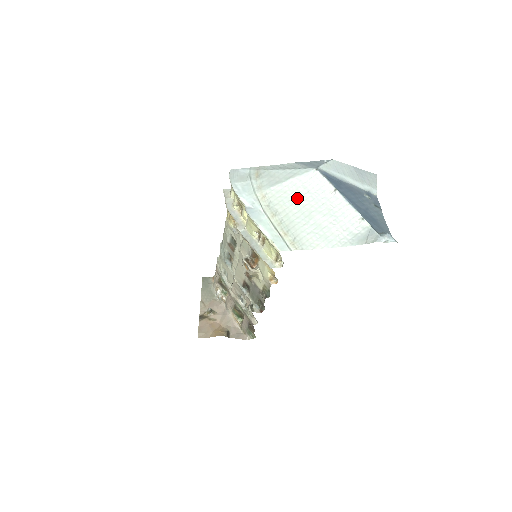
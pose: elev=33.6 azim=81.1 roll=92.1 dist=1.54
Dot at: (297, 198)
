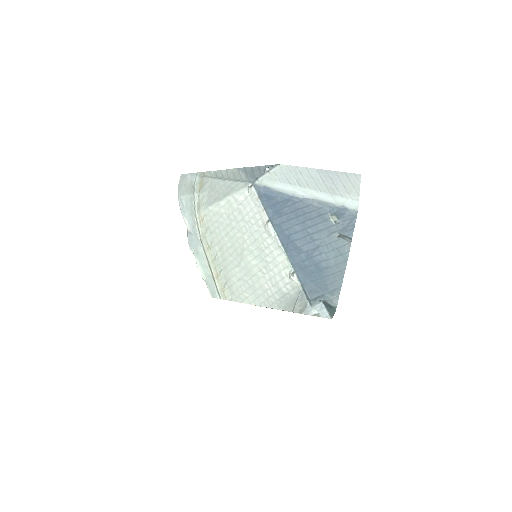
Dot at: (231, 226)
